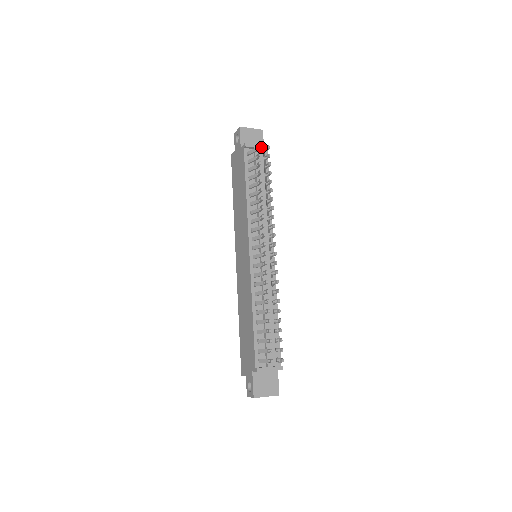
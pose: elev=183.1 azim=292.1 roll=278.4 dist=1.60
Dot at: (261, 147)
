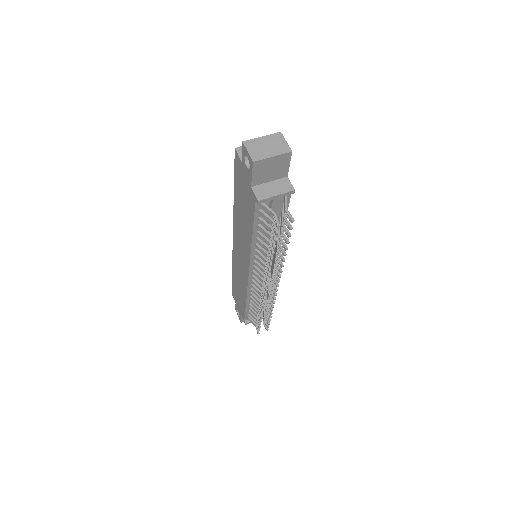
Dot at: (282, 196)
